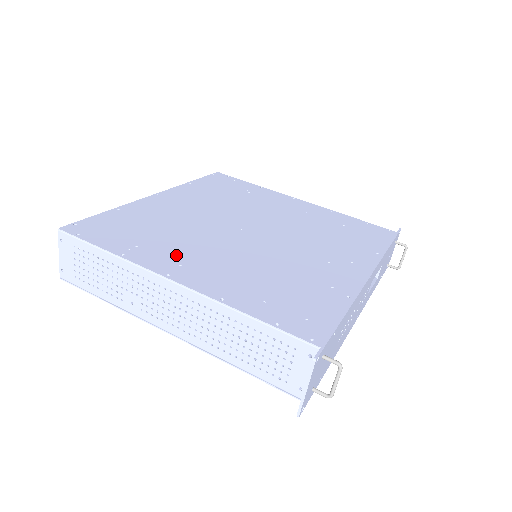
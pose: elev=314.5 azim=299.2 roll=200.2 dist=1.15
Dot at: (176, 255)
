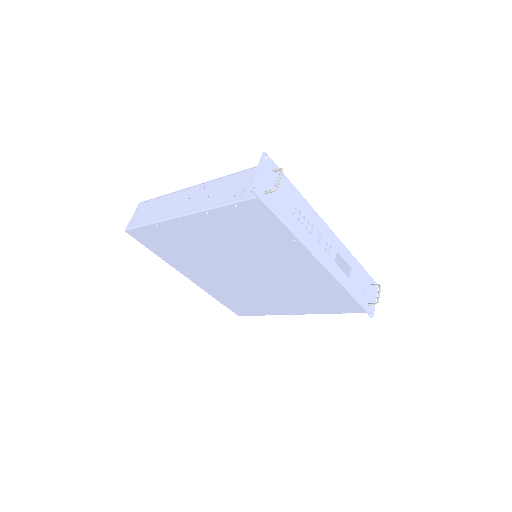
Dot at: occluded
